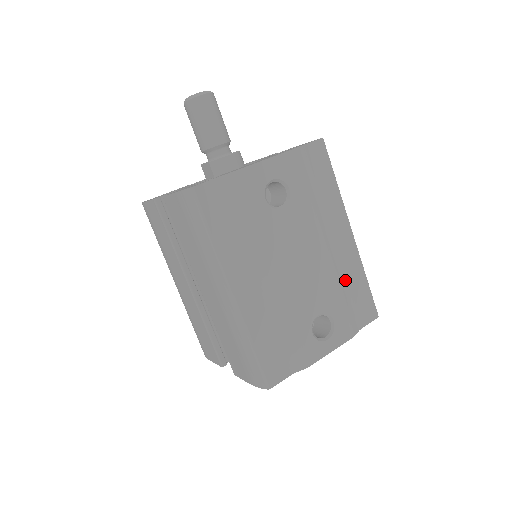
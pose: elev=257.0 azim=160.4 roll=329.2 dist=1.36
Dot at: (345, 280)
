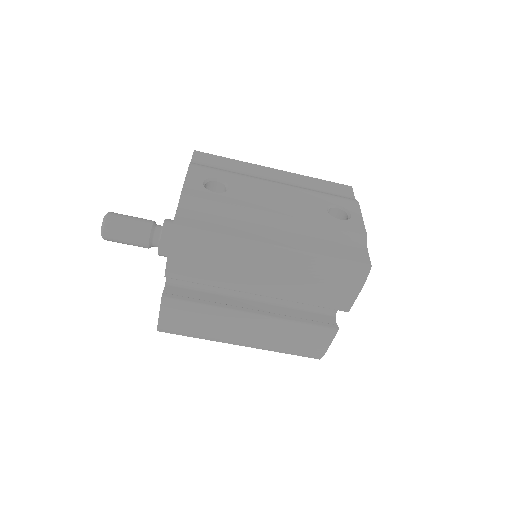
Dot at: (310, 188)
